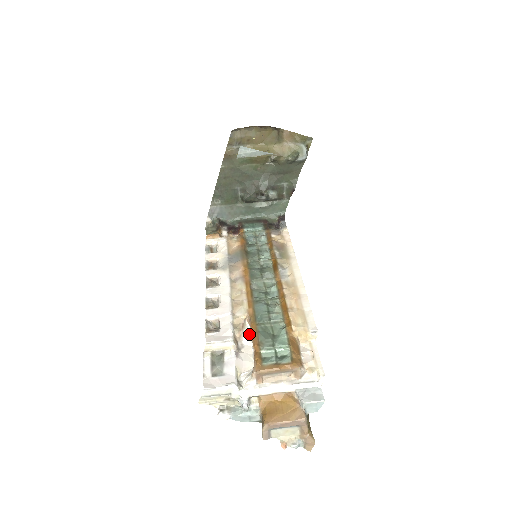
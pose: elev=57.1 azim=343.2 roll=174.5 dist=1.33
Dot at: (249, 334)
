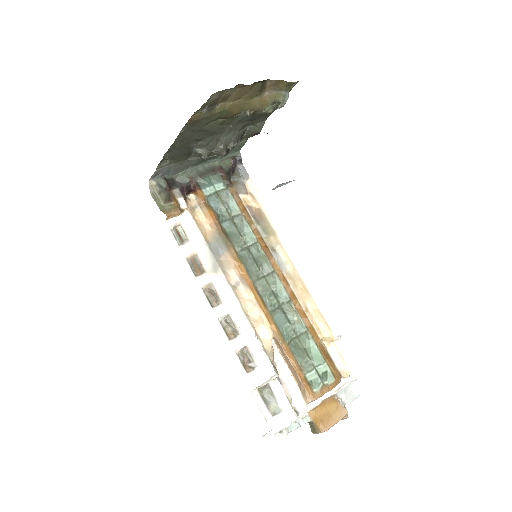
Dot at: (275, 348)
